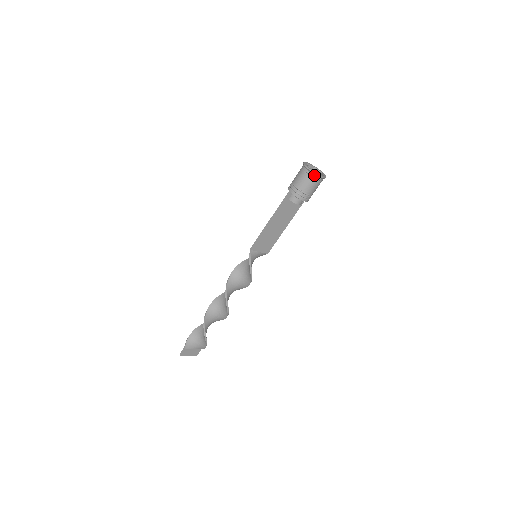
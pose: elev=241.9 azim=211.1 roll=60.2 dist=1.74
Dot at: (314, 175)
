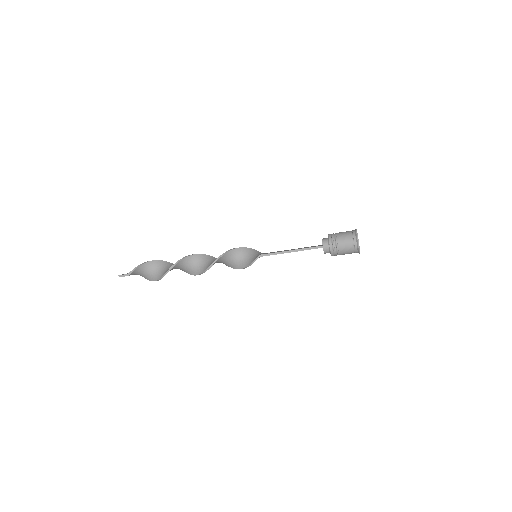
Dot at: (357, 251)
